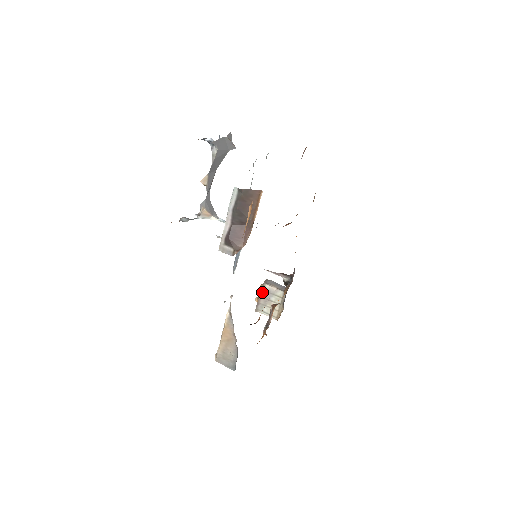
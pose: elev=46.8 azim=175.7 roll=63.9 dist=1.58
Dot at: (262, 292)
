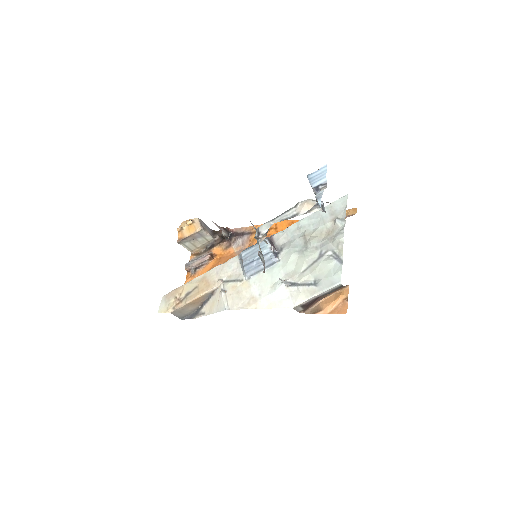
Dot at: (195, 233)
